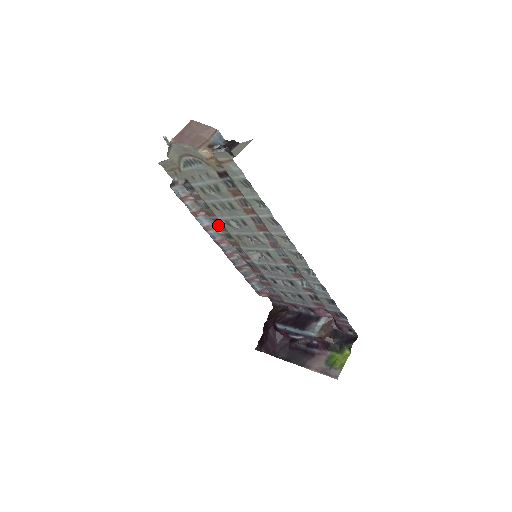
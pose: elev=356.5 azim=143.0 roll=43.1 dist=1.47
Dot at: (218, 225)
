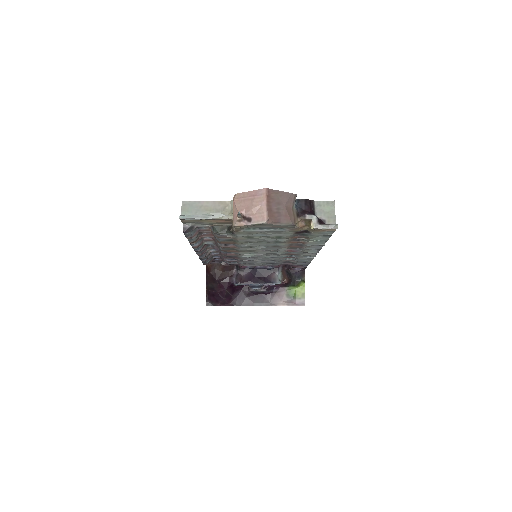
Dot at: (226, 246)
